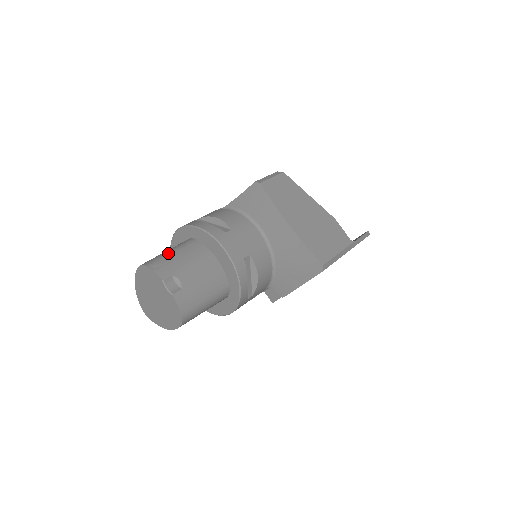
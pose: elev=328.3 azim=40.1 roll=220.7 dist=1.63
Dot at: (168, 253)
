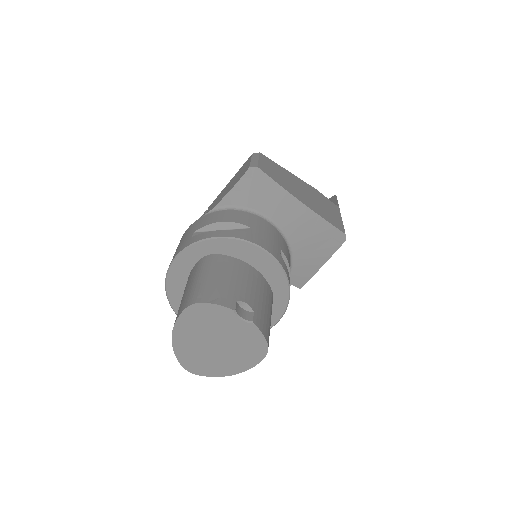
Dot at: (206, 279)
